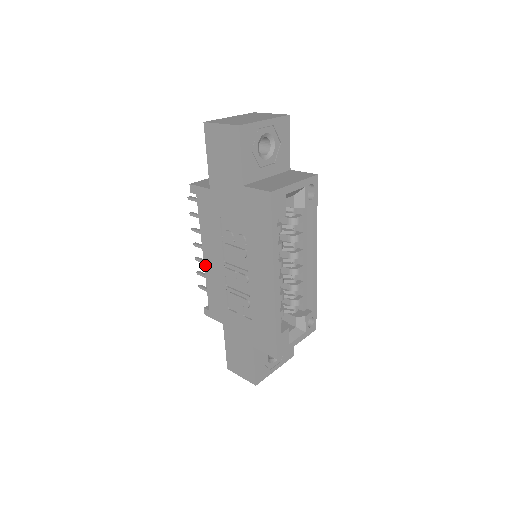
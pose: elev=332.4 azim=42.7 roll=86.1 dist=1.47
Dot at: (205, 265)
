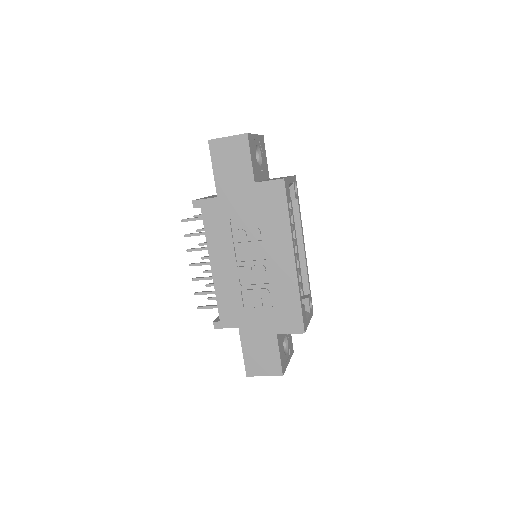
Dot at: (213, 274)
